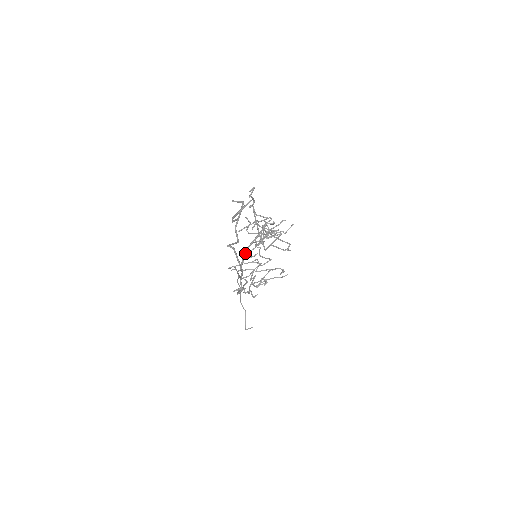
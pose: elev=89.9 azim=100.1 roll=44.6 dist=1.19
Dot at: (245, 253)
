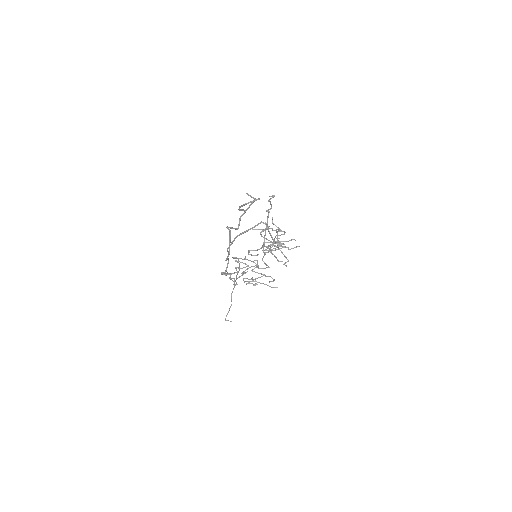
Dot at: occluded
